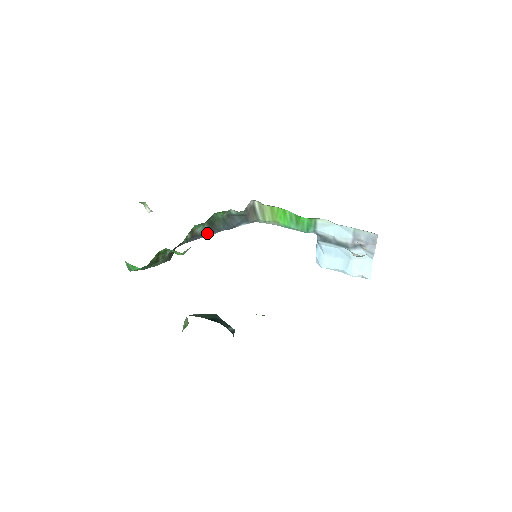
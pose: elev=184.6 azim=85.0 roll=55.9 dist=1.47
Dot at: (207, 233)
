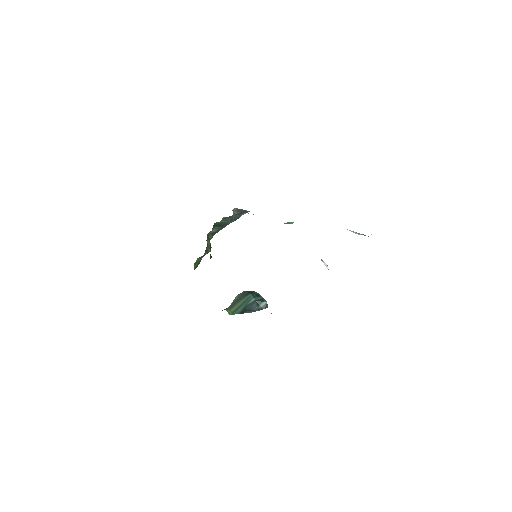
Dot at: (222, 228)
